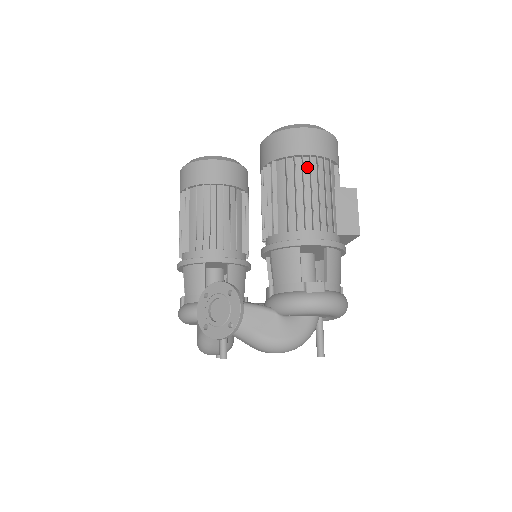
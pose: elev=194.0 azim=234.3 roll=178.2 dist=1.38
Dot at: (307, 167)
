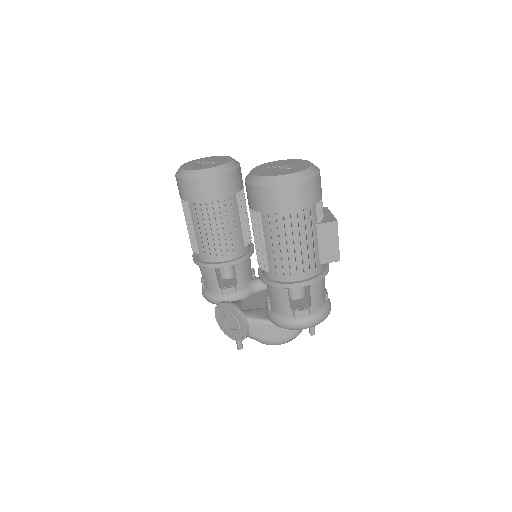
Dot at: (288, 221)
